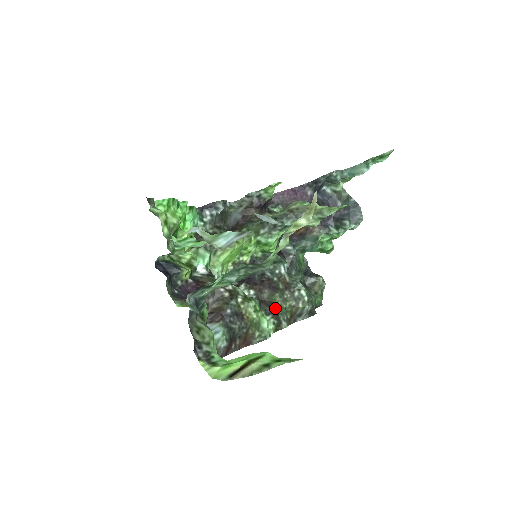
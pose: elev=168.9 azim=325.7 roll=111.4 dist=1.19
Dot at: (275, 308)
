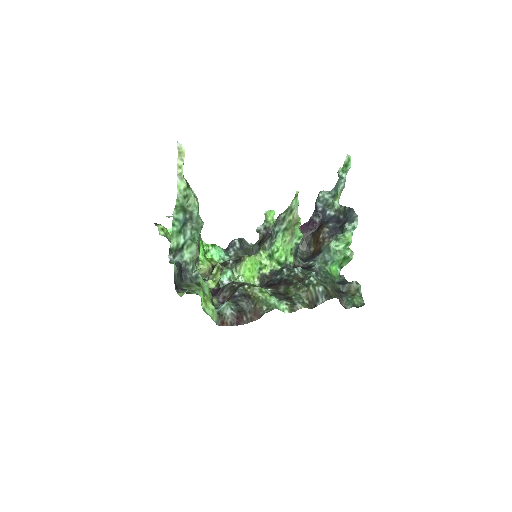
Dot at: (289, 296)
